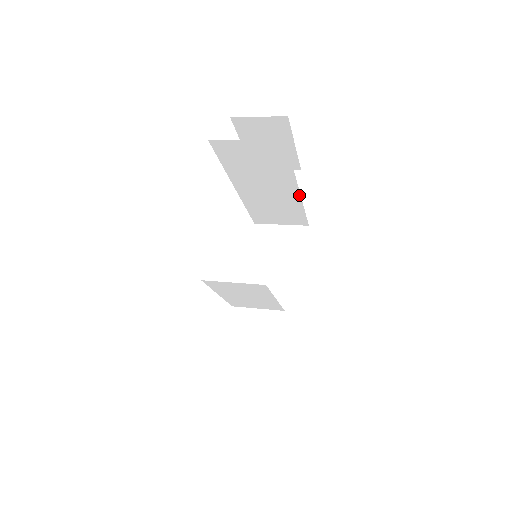
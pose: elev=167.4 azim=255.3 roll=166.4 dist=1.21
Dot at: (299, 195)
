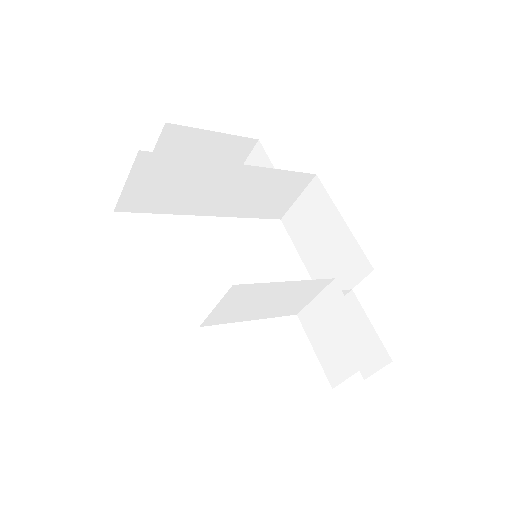
Dot at: (249, 167)
